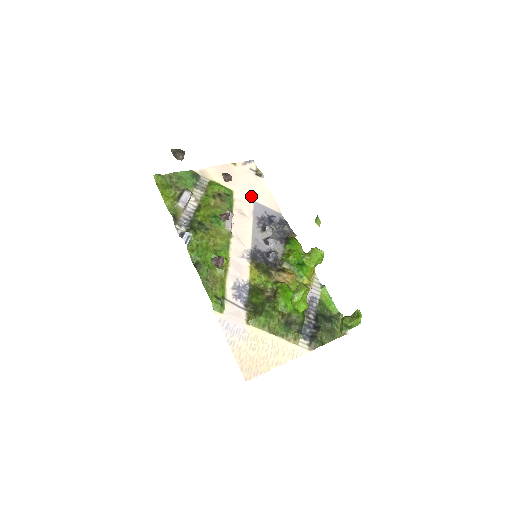
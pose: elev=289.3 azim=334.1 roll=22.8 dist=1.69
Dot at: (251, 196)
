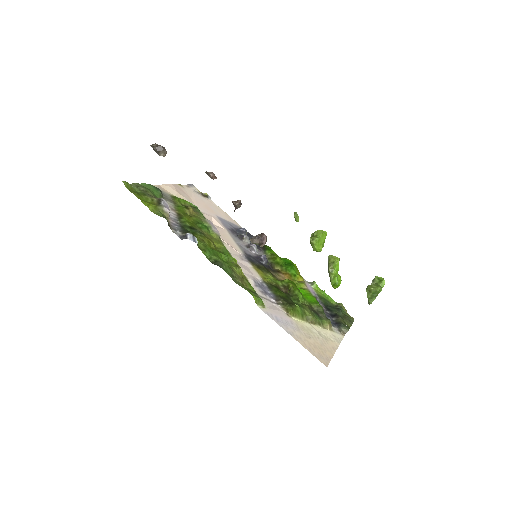
Dot at: (212, 212)
